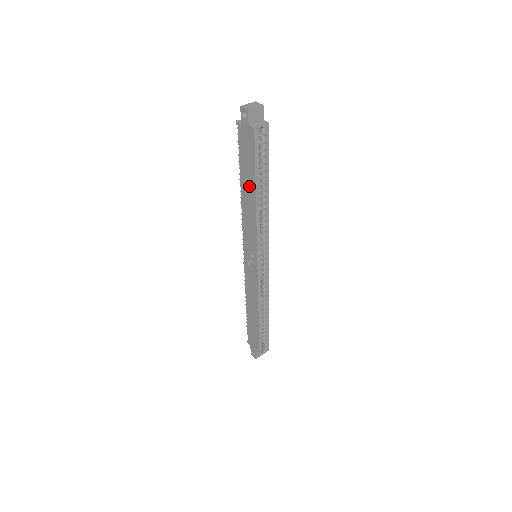
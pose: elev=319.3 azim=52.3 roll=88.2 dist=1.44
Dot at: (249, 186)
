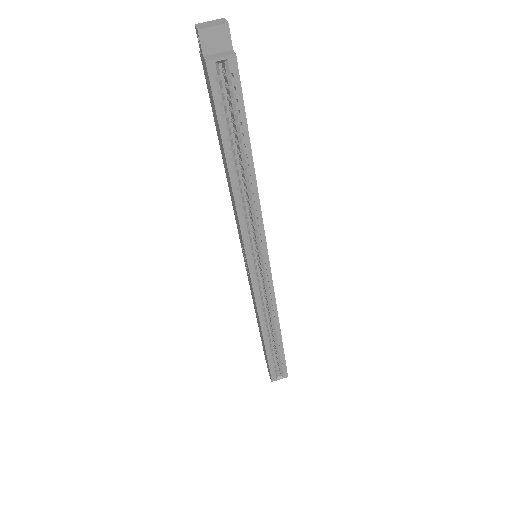
Dot at: (223, 155)
